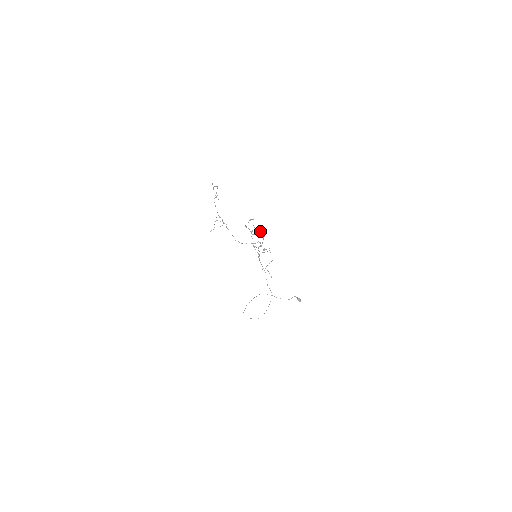
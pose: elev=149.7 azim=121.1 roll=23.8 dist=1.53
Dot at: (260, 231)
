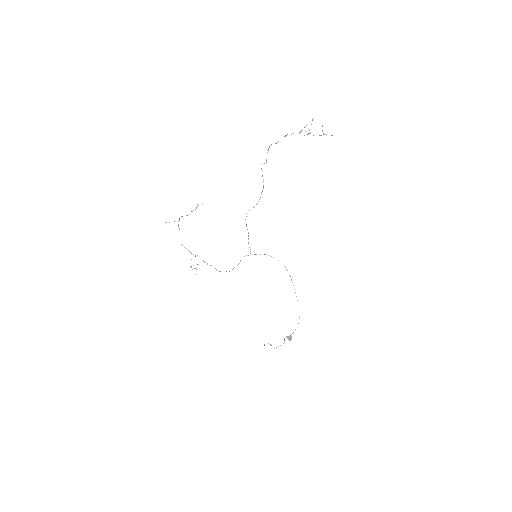
Dot at: occluded
